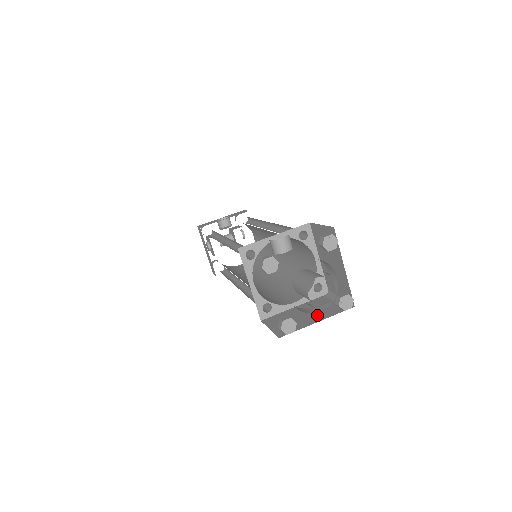
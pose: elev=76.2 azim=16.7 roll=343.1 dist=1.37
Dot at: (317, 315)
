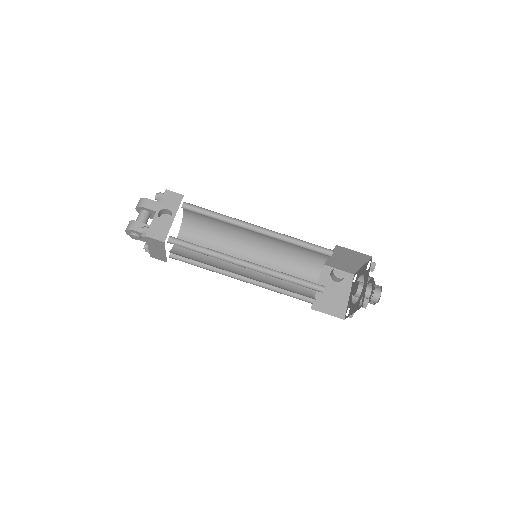
Dot at: (342, 290)
